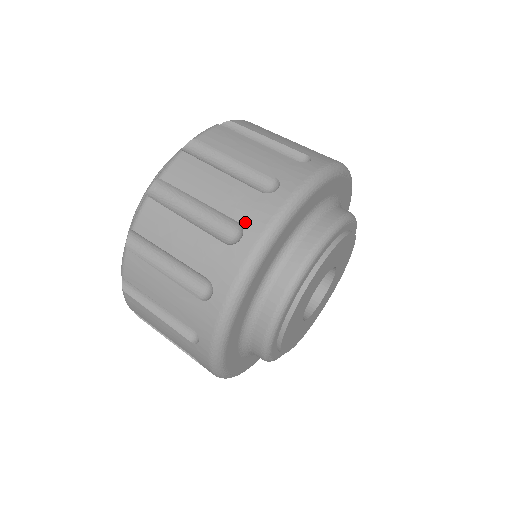
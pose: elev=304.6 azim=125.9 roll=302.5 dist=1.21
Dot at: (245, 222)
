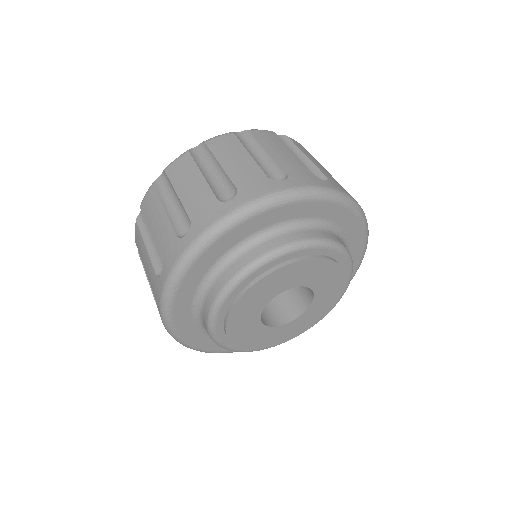
Dot at: (332, 181)
